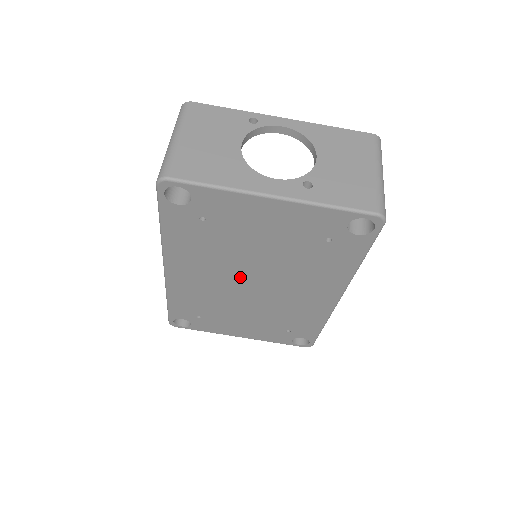
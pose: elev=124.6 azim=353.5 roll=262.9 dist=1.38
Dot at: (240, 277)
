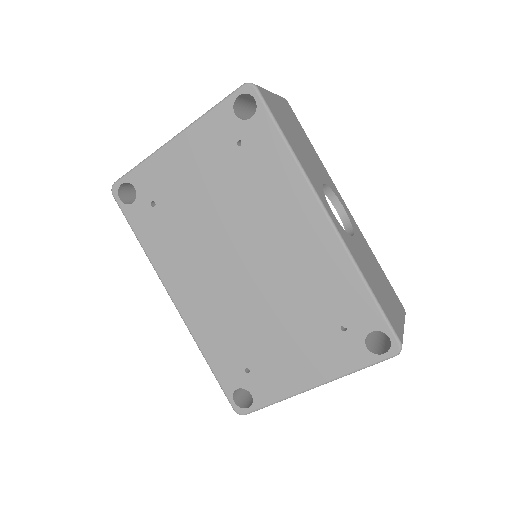
Dot at: (226, 260)
